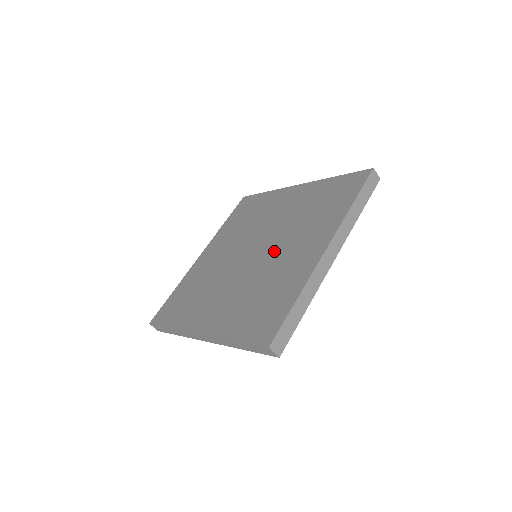
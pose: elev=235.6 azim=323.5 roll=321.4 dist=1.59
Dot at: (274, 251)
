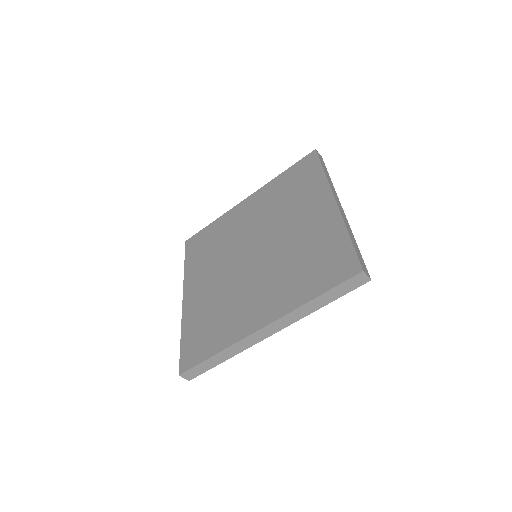
Dot at: (254, 276)
